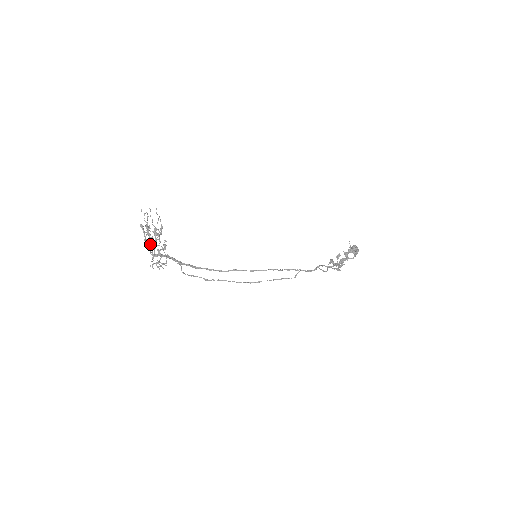
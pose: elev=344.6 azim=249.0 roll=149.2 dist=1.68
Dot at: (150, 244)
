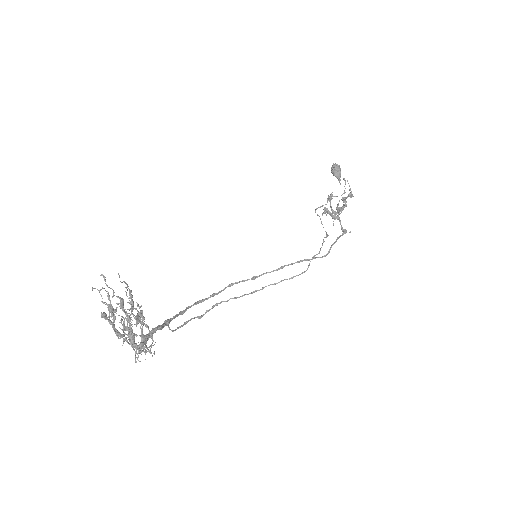
Dot at: (133, 343)
